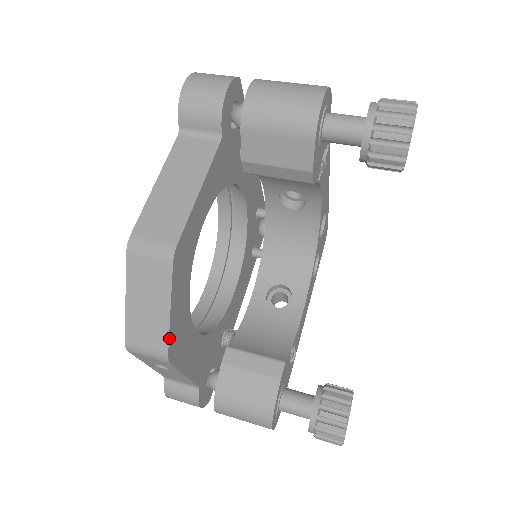
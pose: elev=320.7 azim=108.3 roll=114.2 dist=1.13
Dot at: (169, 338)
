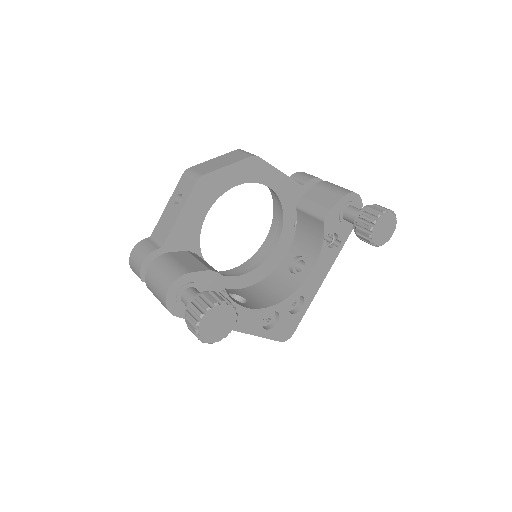
Dot at: (212, 172)
